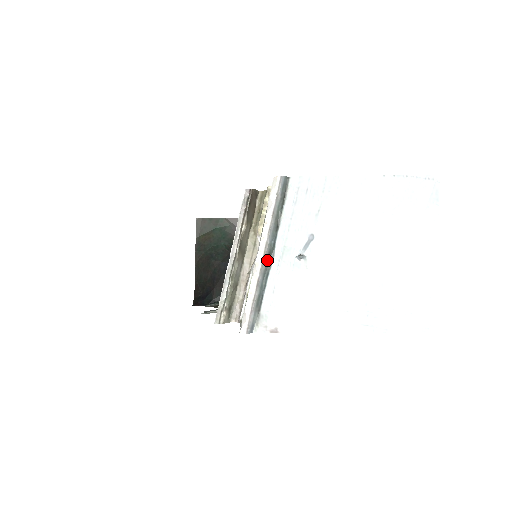
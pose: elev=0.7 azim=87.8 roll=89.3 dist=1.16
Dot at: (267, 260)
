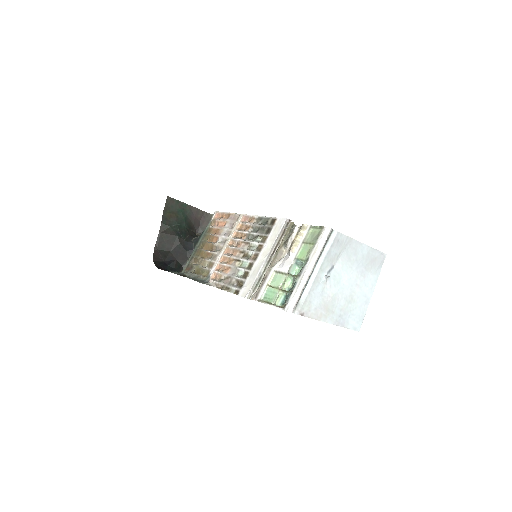
Dot at: (311, 273)
